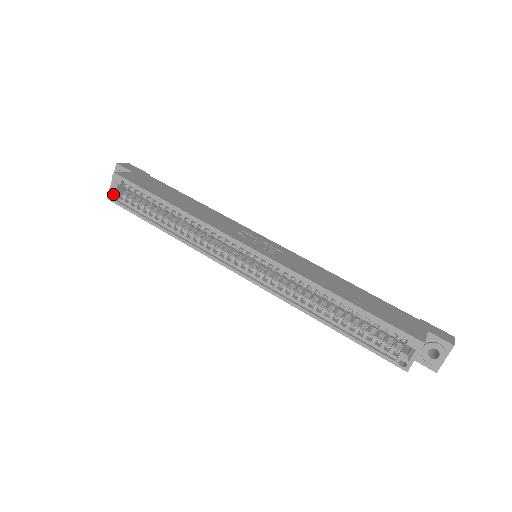
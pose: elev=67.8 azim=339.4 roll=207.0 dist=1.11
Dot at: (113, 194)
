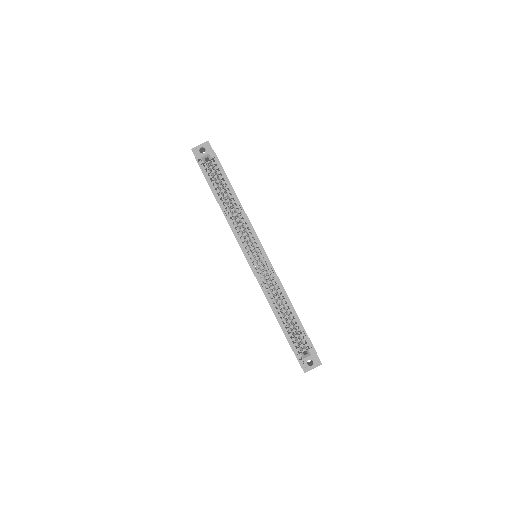
Dot at: (202, 159)
